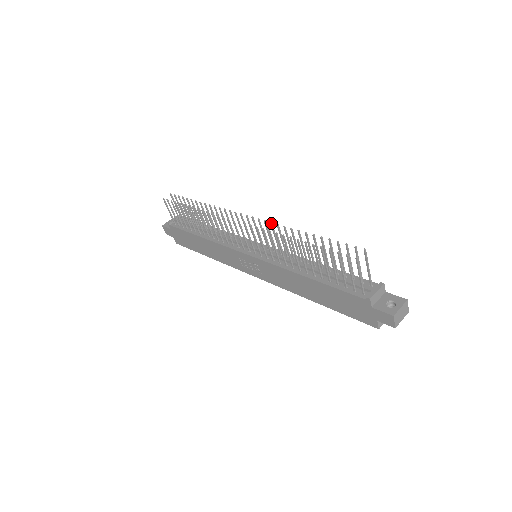
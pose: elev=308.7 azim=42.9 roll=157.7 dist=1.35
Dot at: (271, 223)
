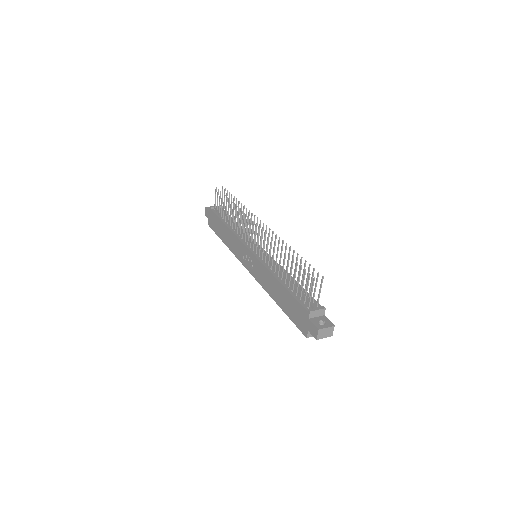
Dot at: (276, 235)
